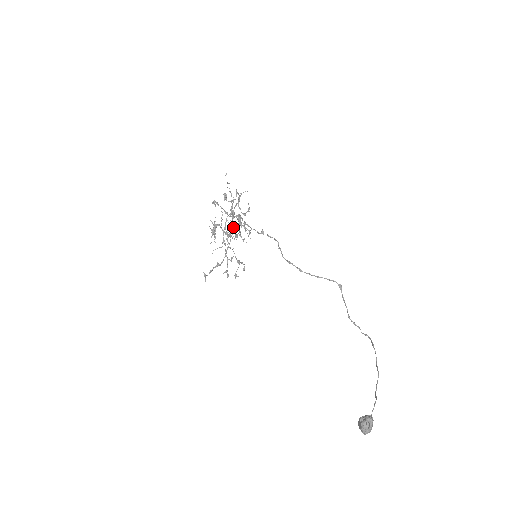
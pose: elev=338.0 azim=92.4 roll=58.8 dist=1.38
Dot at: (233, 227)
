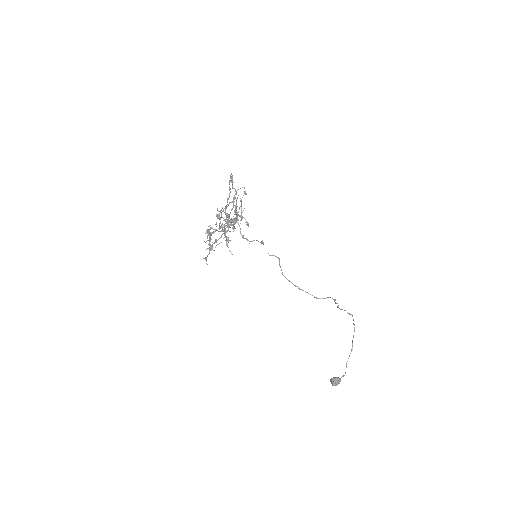
Dot at: occluded
